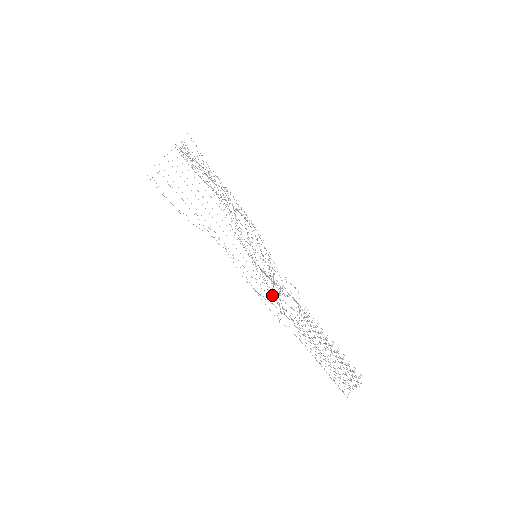
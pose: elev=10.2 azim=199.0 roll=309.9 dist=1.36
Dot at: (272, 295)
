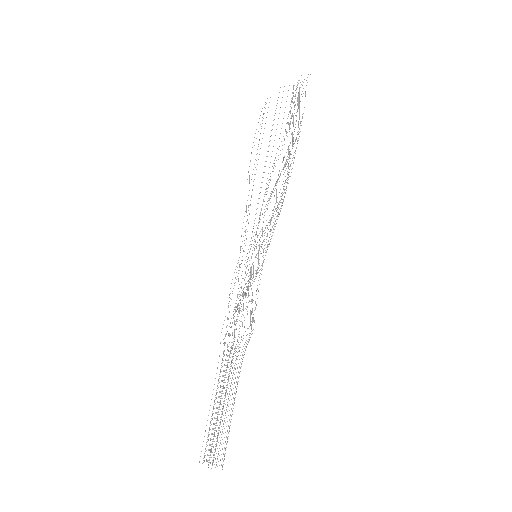
Dot at: occluded
